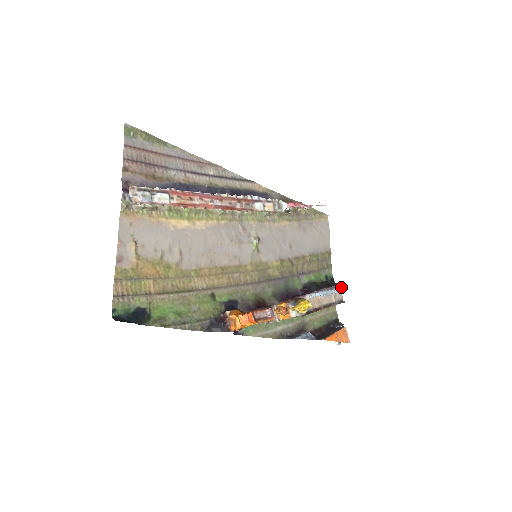
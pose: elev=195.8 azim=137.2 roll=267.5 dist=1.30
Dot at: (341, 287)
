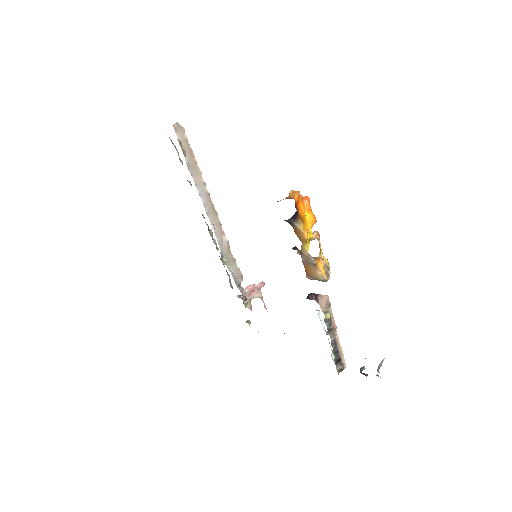
Dot at: occluded
